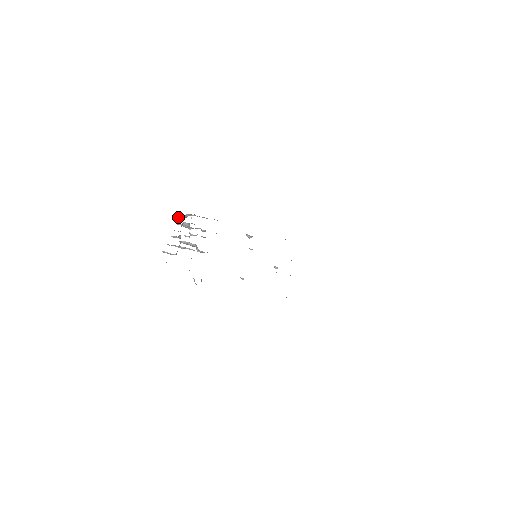
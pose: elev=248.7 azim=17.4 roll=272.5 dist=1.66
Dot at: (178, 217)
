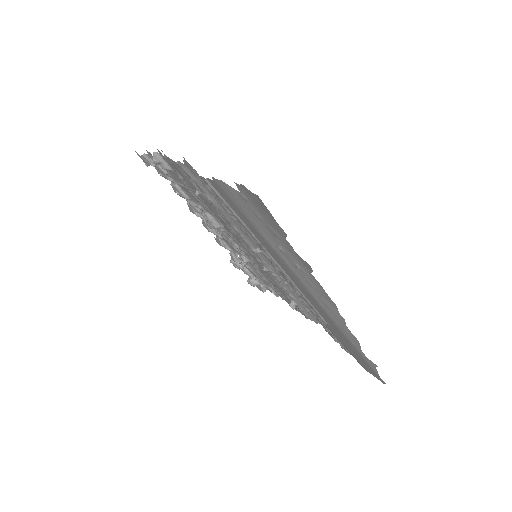
Dot at: occluded
